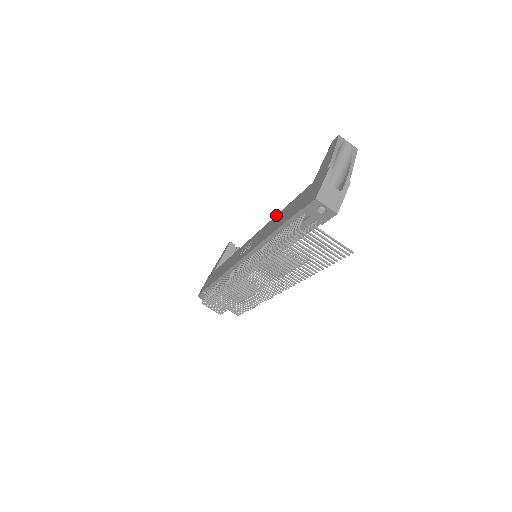
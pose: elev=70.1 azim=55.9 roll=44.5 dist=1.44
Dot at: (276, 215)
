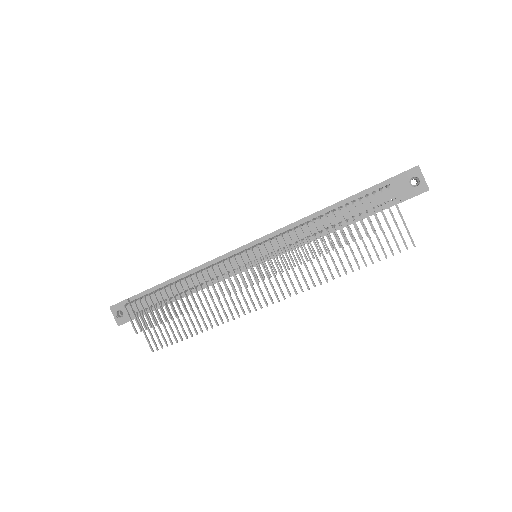
Dot at: occluded
